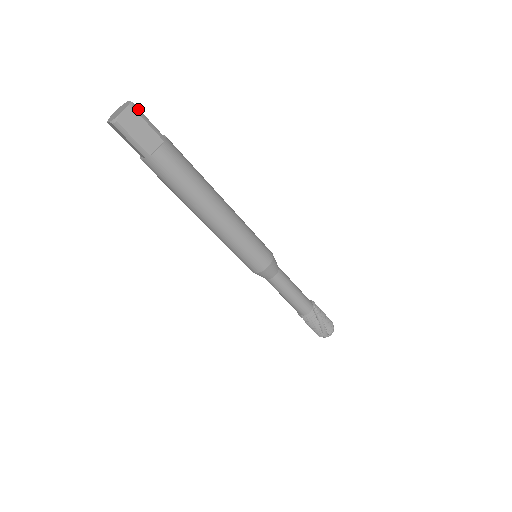
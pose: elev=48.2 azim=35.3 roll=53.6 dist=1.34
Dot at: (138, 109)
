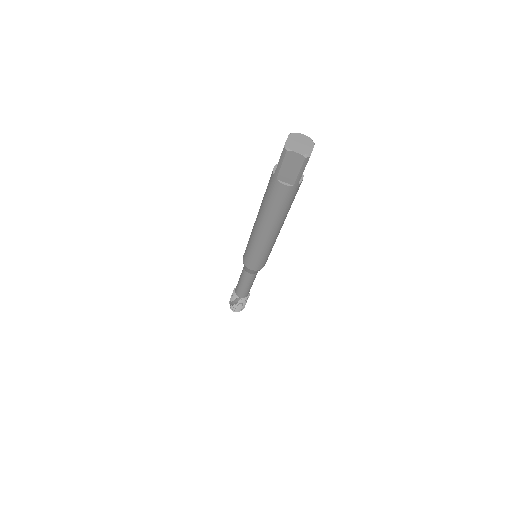
Dot at: occluded
